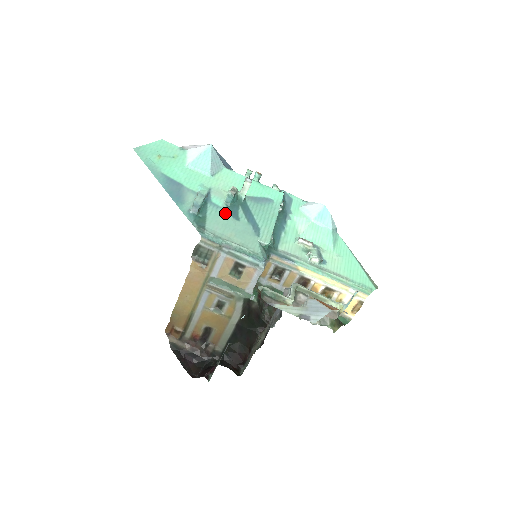
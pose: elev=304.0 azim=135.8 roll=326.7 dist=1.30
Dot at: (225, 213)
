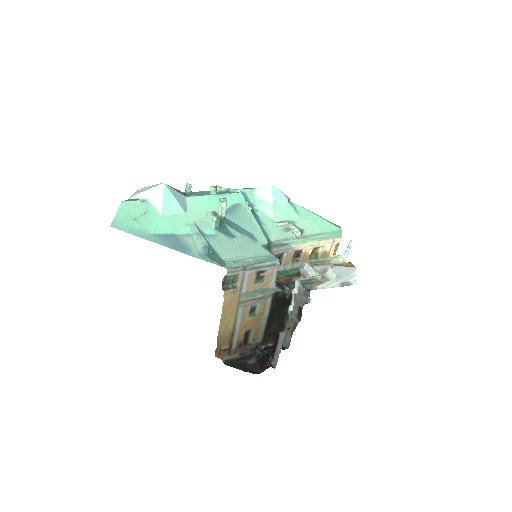
Dot at: (222, 238)
